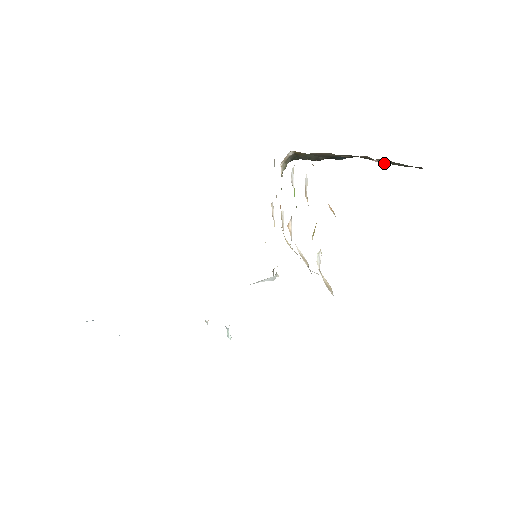
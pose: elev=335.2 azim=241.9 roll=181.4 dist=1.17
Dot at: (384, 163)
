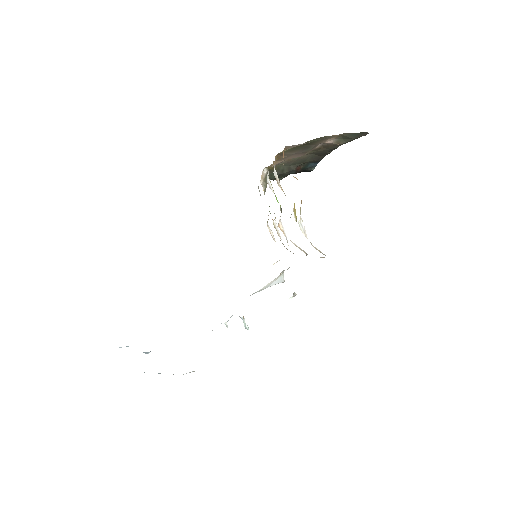
Dot at: (338, 144)
